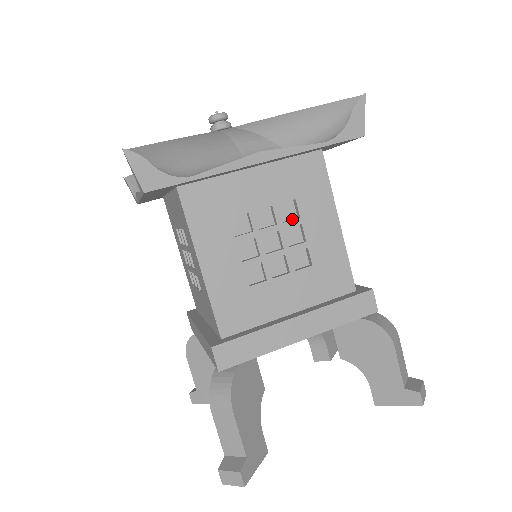
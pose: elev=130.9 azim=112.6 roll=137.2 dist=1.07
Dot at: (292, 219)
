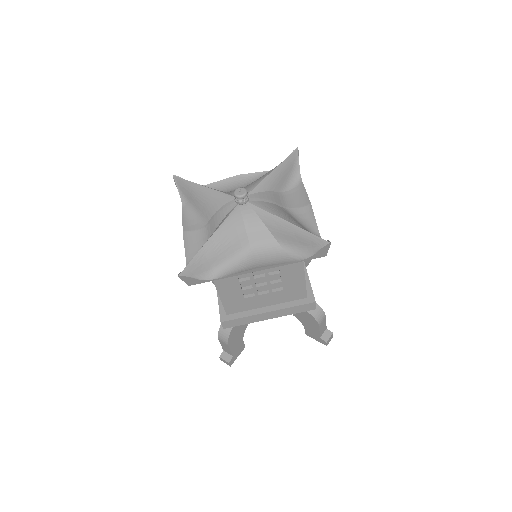
Dot at: (275, 272)
